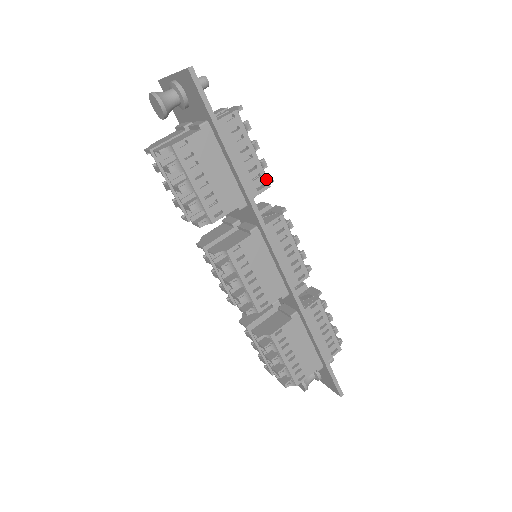
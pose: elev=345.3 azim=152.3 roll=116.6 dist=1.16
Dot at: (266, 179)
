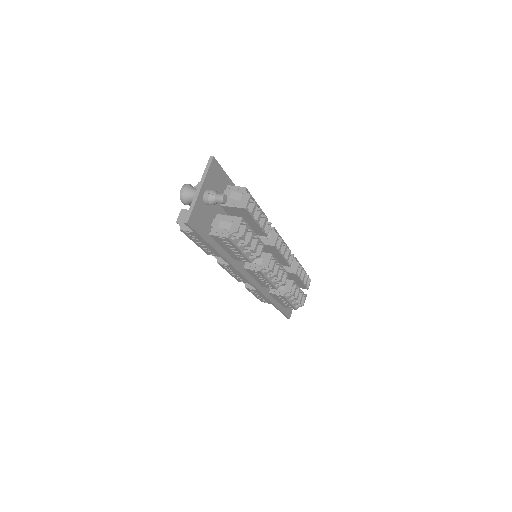
Dot at: (248, 260)
